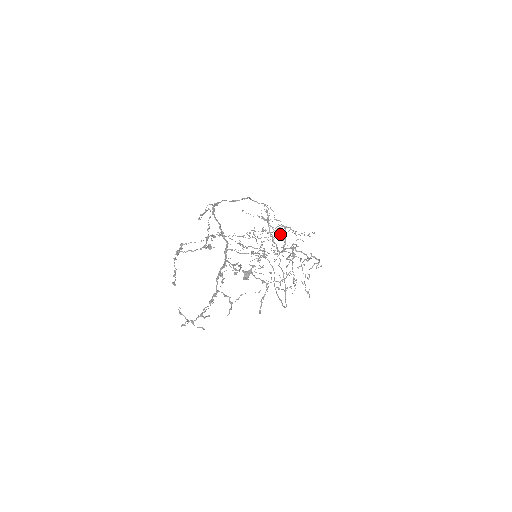
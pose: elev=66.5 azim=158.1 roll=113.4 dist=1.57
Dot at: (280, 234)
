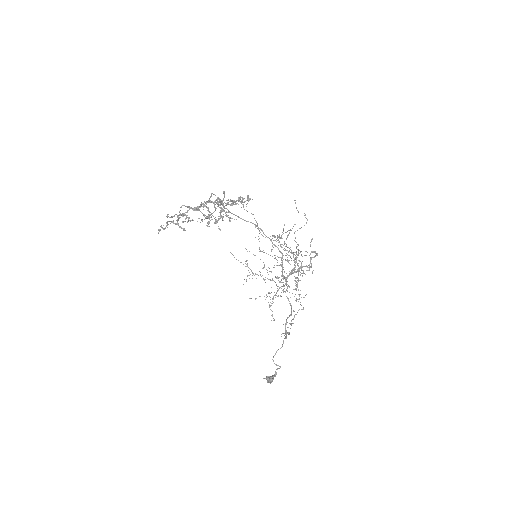
Dot at: (288, 262)
